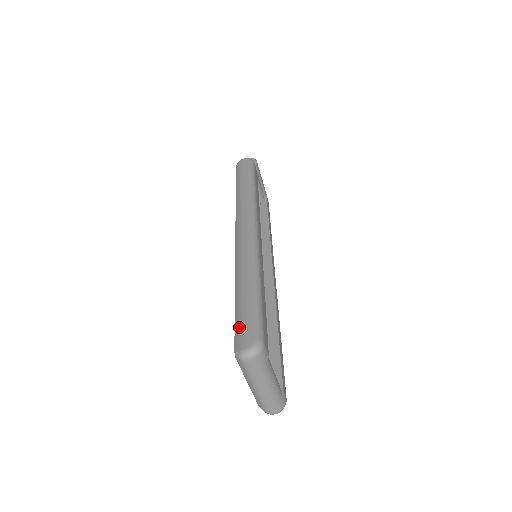
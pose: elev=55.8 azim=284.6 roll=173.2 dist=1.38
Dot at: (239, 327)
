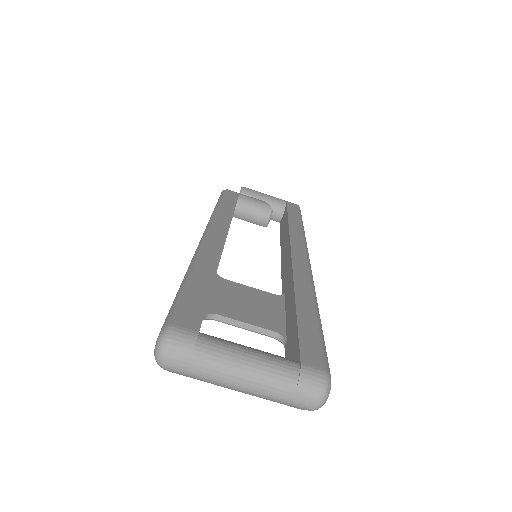
Dot at: occluded
